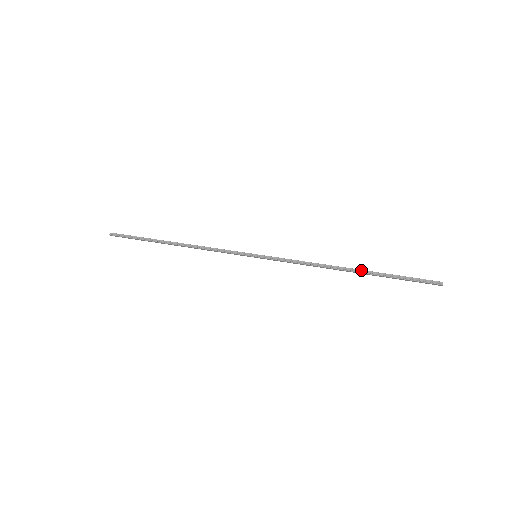
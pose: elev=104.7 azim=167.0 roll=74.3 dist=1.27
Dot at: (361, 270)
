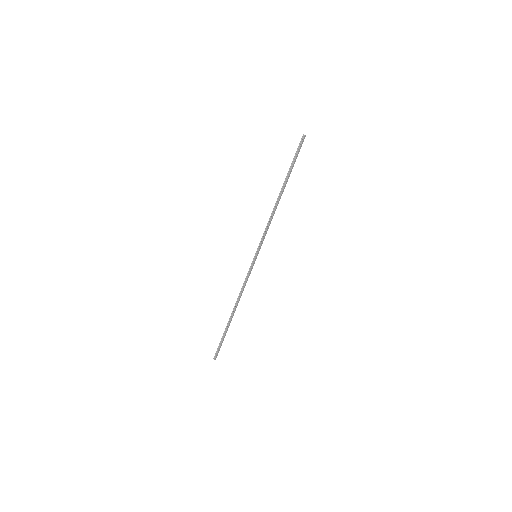
Dot at: (282, 186)
